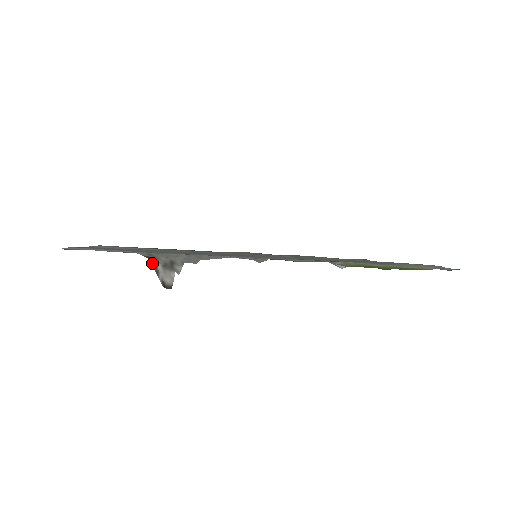
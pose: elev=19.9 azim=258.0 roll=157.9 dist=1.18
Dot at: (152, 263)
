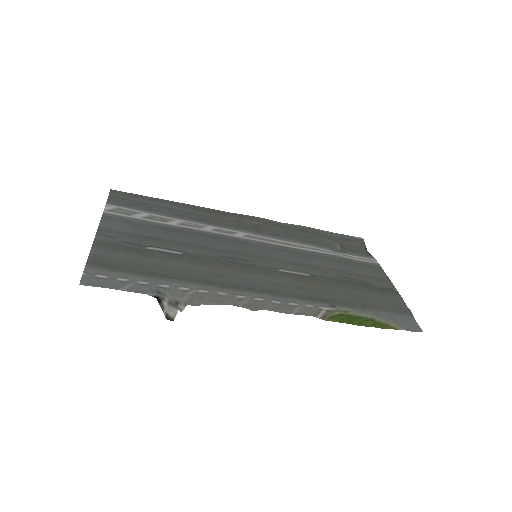
Dot at: (159, 301)
